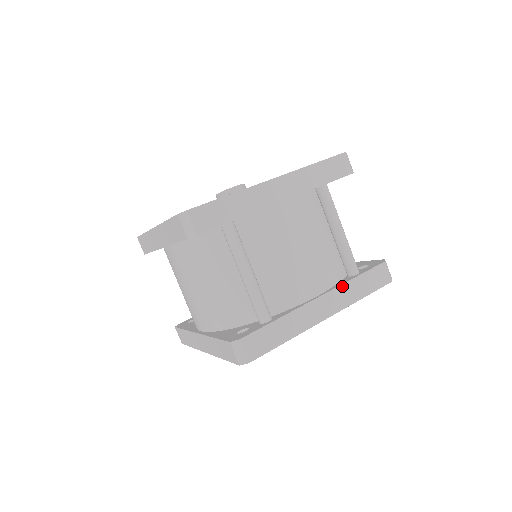
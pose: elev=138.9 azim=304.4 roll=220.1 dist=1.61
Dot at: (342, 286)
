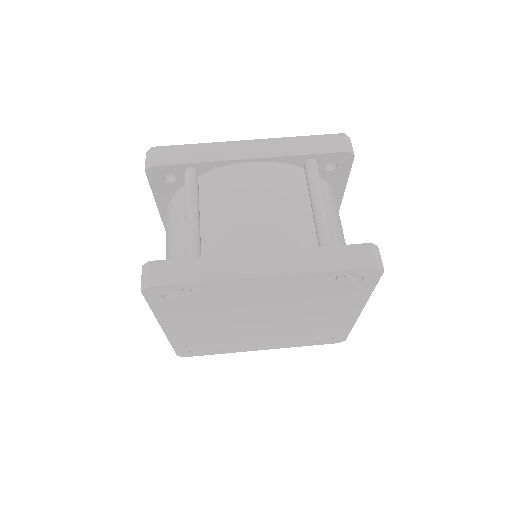
Dot at: (298, 251)
